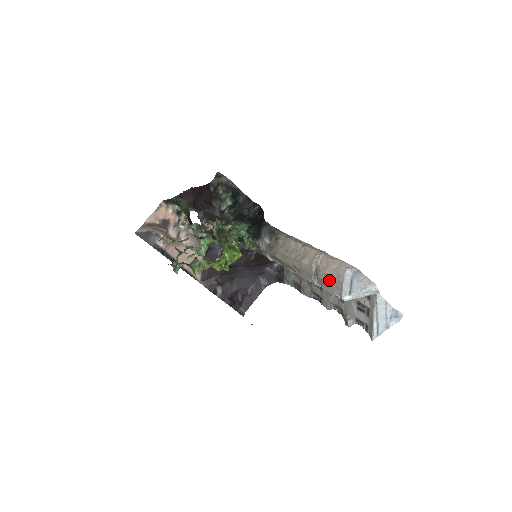
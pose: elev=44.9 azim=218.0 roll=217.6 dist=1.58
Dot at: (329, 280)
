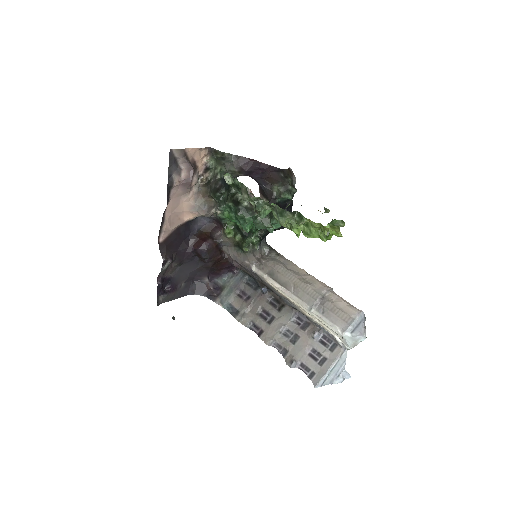
Dot at: (338, 312)
